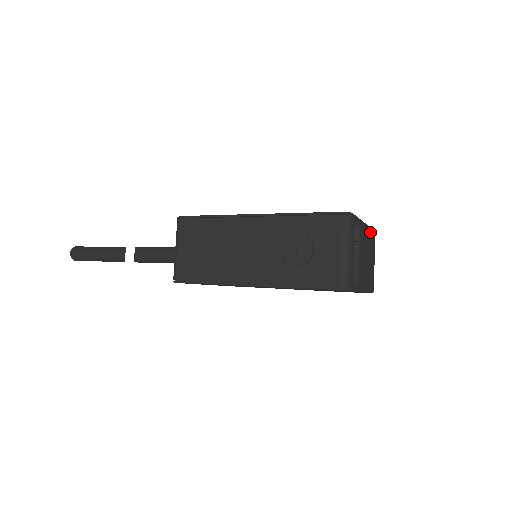
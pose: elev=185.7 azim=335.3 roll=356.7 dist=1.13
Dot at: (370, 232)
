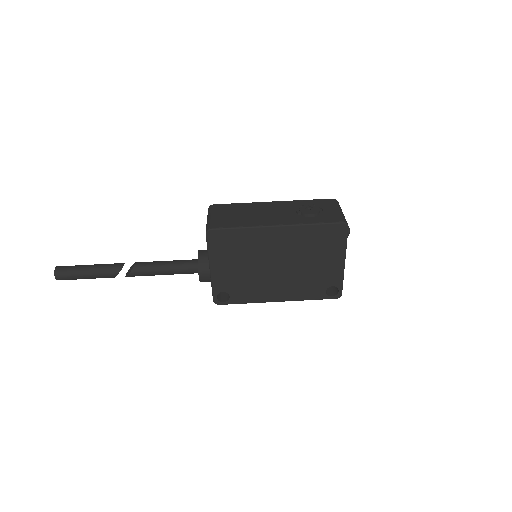
Dot at: occluded
